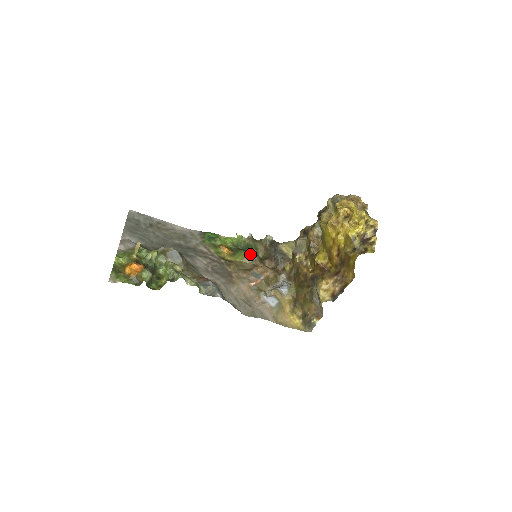
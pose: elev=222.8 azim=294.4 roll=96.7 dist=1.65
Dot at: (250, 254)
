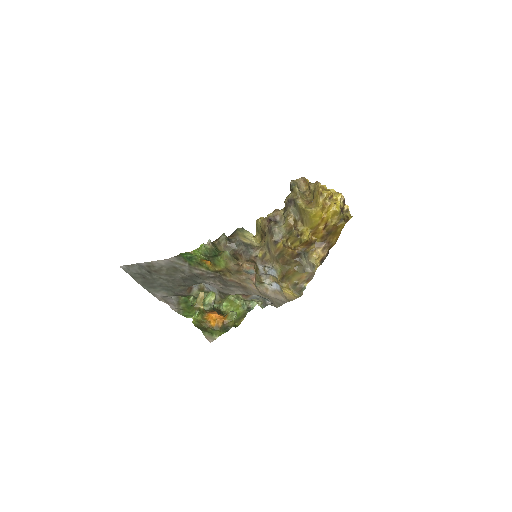
Dot at: (228, 257)
